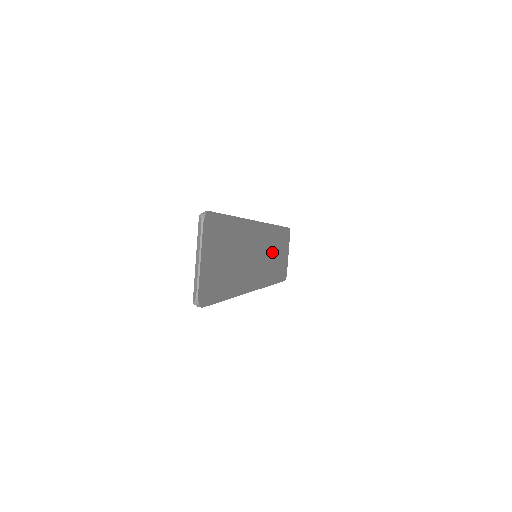
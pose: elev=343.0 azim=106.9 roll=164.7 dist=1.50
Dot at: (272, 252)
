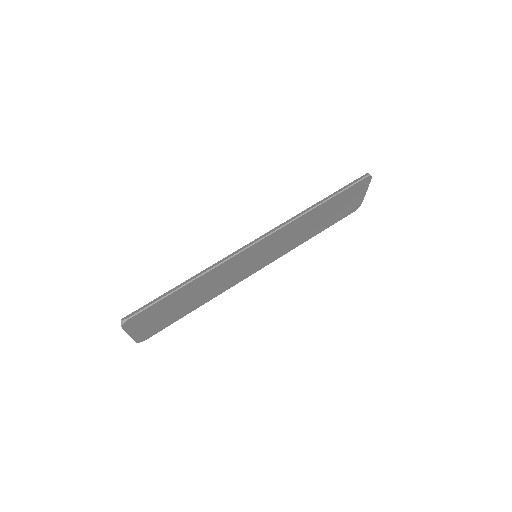
Dot at: (302, 229)
